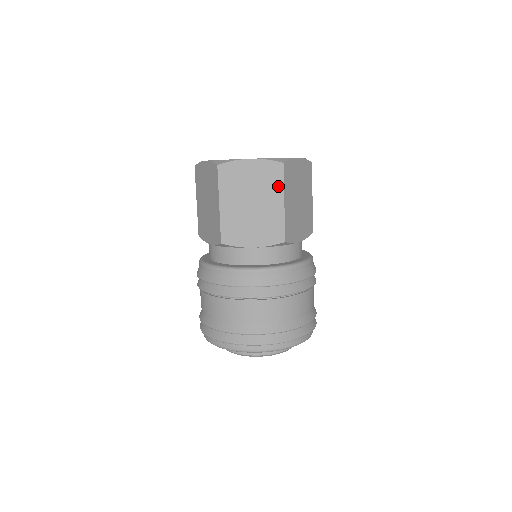
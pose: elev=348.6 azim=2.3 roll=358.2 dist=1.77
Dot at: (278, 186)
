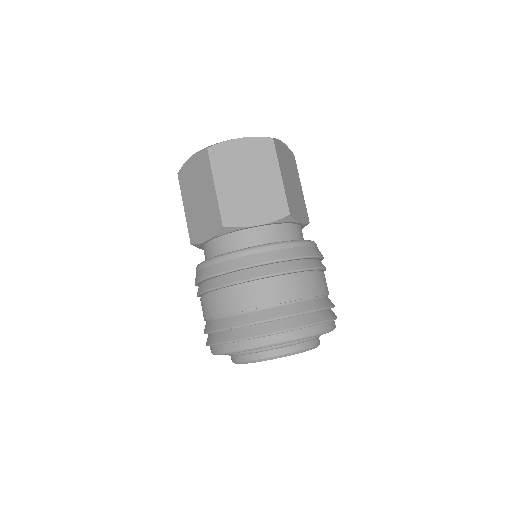
Dot at: (272, 160)
